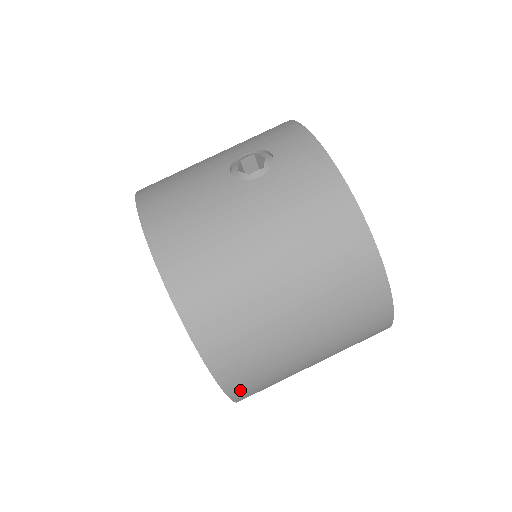
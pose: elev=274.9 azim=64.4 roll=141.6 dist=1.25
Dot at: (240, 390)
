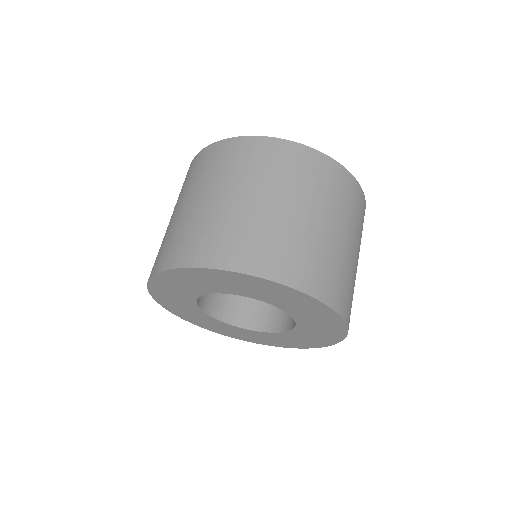
Dot at: (280, 271)
